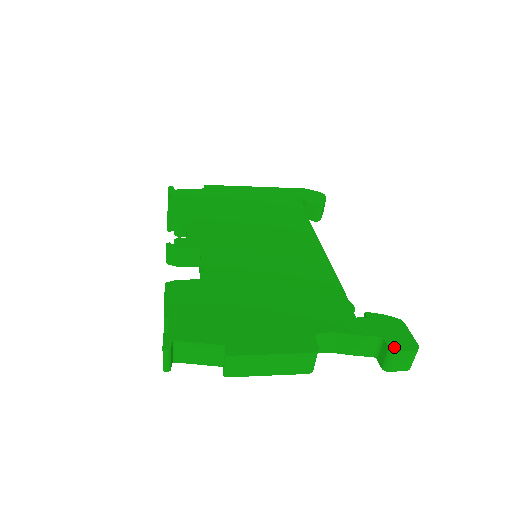
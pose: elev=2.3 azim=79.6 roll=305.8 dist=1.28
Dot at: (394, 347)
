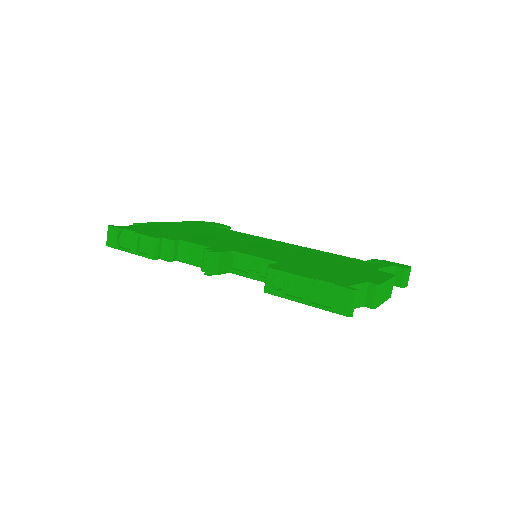
Dot at: (405, 267)
